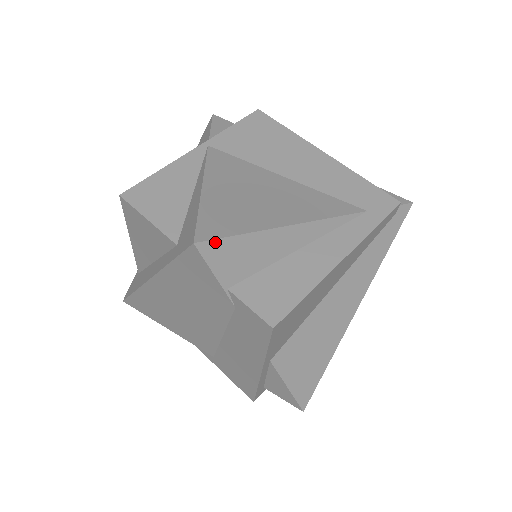
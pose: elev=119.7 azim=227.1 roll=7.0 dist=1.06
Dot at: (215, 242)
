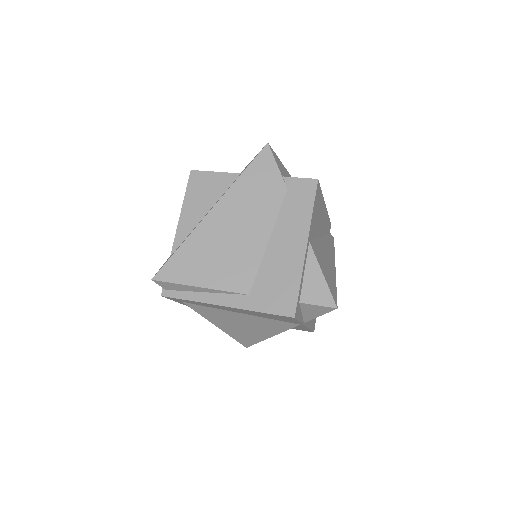
Dot at: (274, 152)
